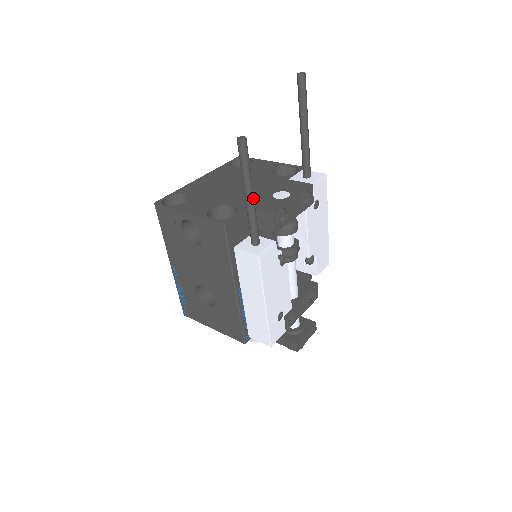
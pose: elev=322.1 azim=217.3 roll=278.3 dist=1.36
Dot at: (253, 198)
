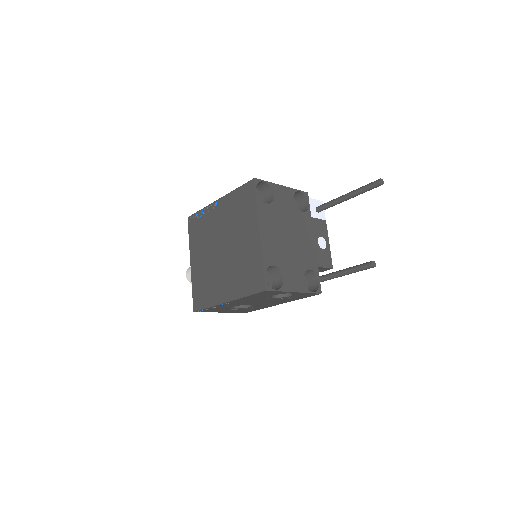
Dot at: occluded
